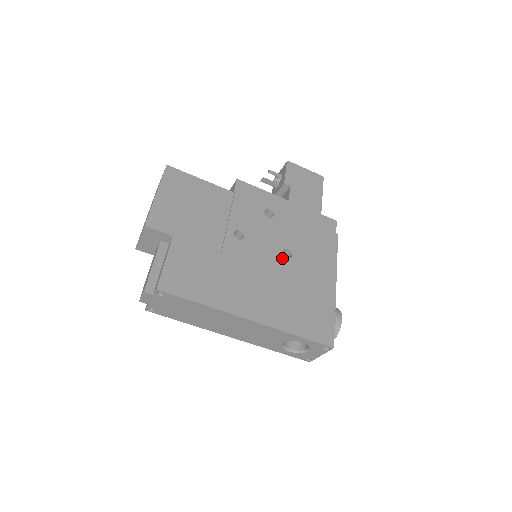
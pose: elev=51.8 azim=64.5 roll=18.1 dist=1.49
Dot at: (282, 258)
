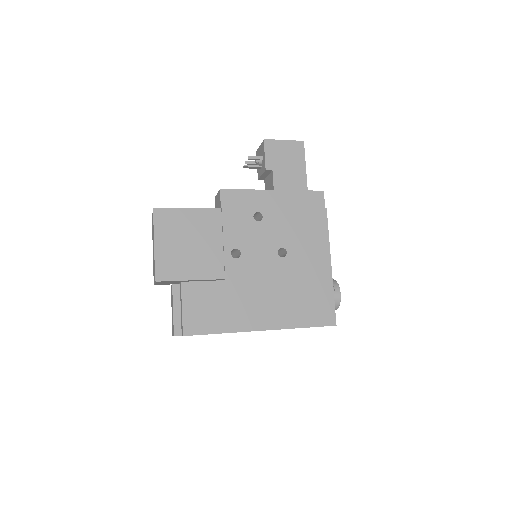
Dot at: (278, 259)
